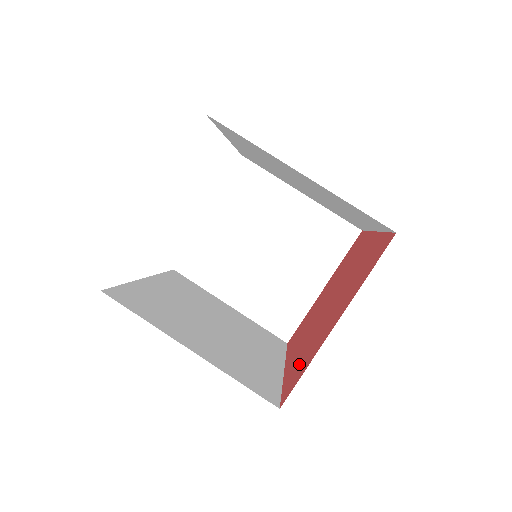
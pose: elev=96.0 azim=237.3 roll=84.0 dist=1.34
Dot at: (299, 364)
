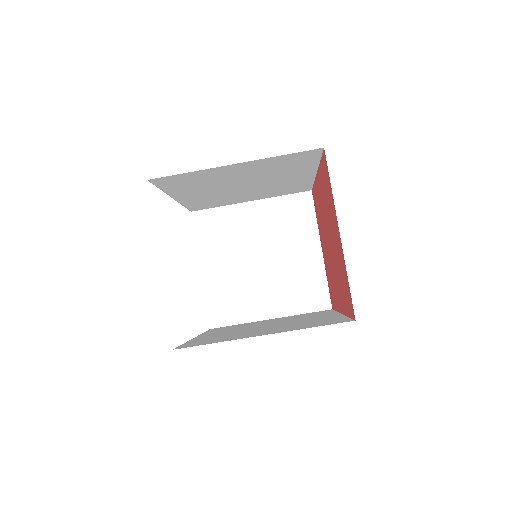
Dot at: (344, 289)
